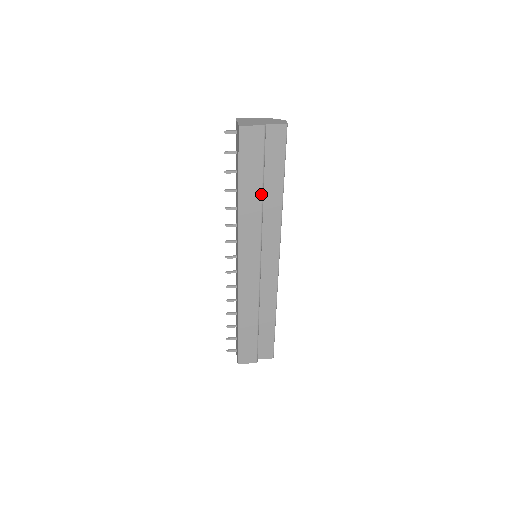
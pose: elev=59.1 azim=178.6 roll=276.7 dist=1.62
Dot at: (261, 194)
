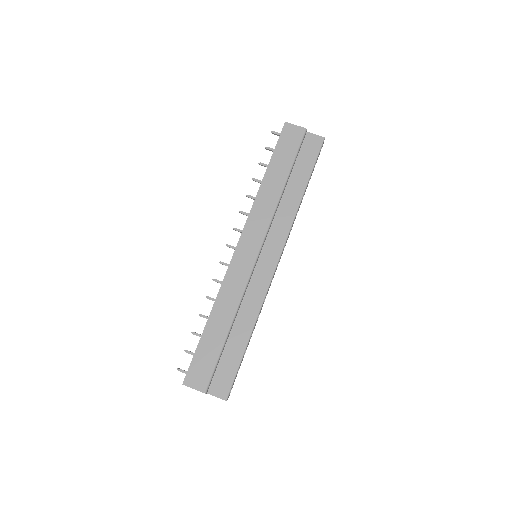
Dot at: (283, 184)
